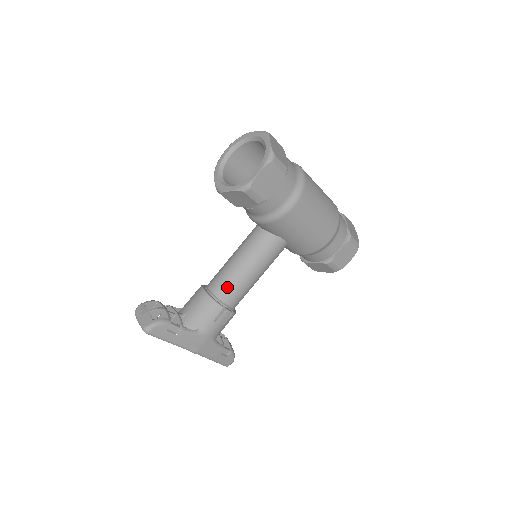
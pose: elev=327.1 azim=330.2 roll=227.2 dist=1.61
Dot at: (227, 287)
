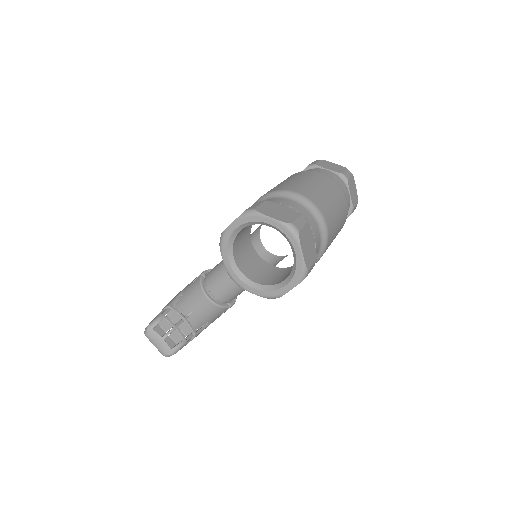
Dot at: (232, 294)
